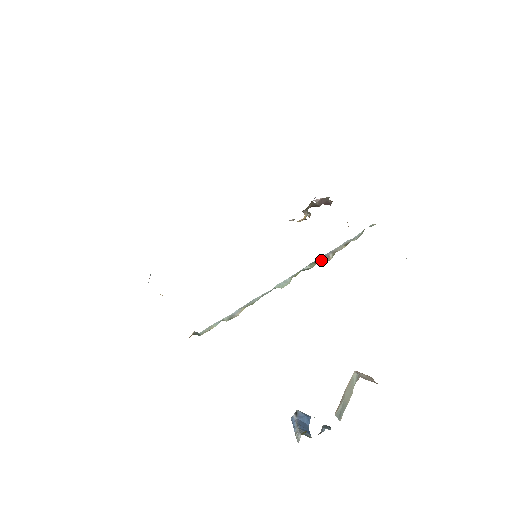
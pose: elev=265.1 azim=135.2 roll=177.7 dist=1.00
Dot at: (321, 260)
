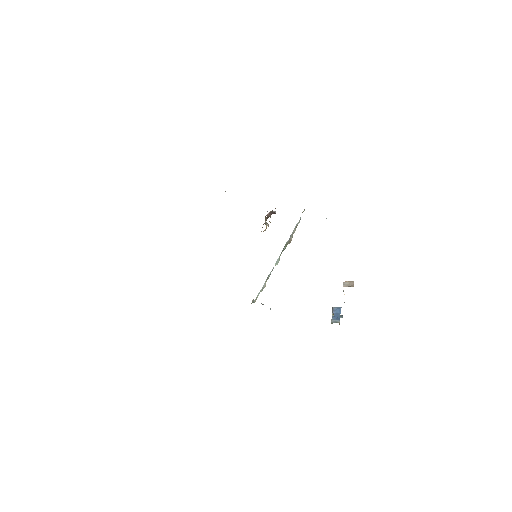
Dot at: (288, 241)
